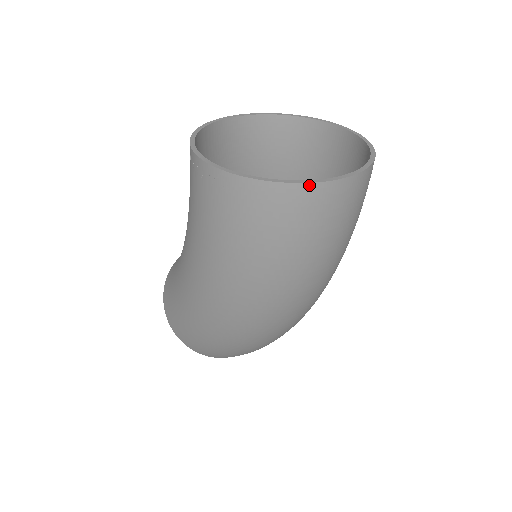
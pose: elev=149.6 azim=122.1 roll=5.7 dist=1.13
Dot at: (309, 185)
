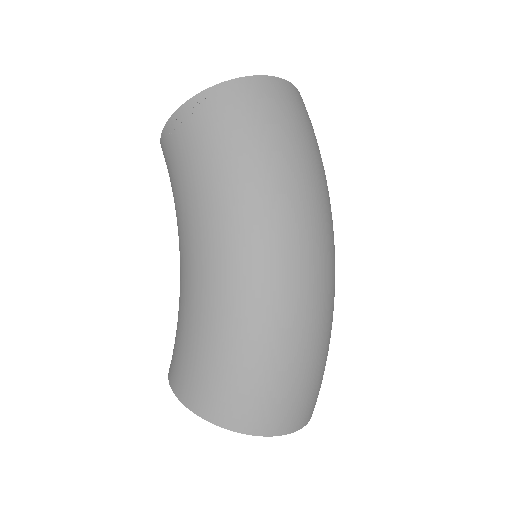
Dot at: (267, 77)
